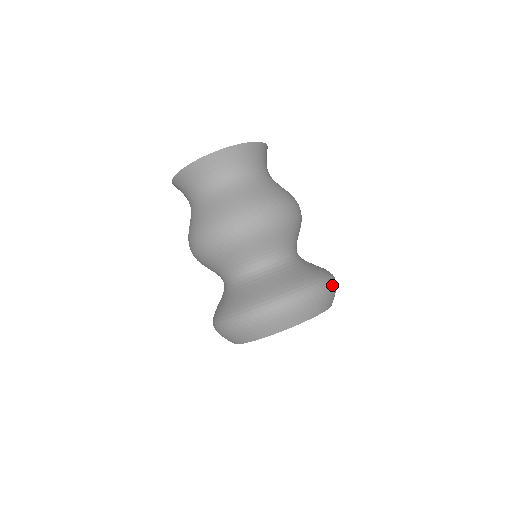
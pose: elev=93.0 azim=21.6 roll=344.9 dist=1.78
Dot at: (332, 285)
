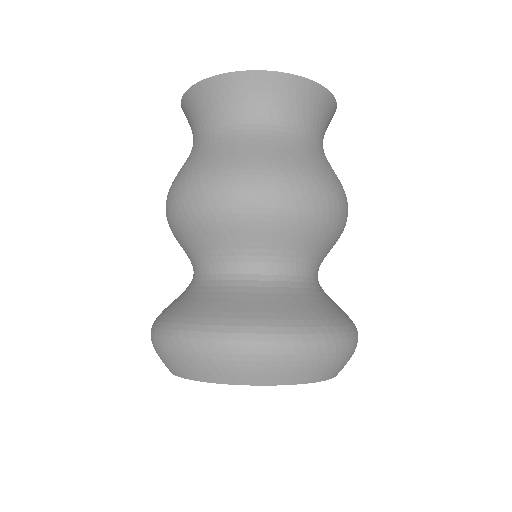
Dot at: (316, 348)
